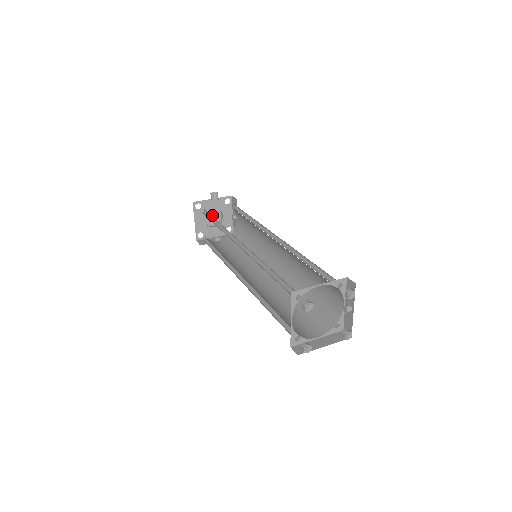
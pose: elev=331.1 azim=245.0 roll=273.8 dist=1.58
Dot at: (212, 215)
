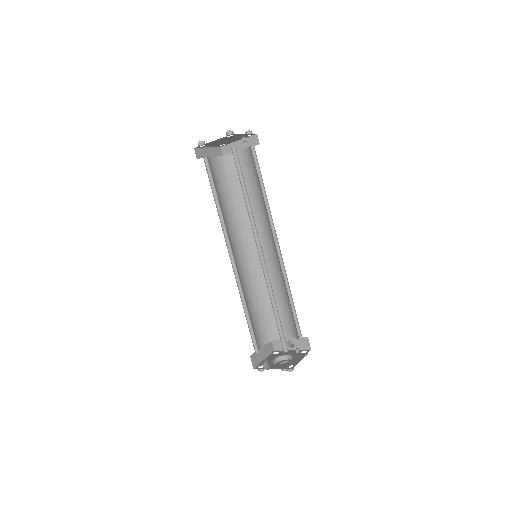
Dot at: (284, 360)
